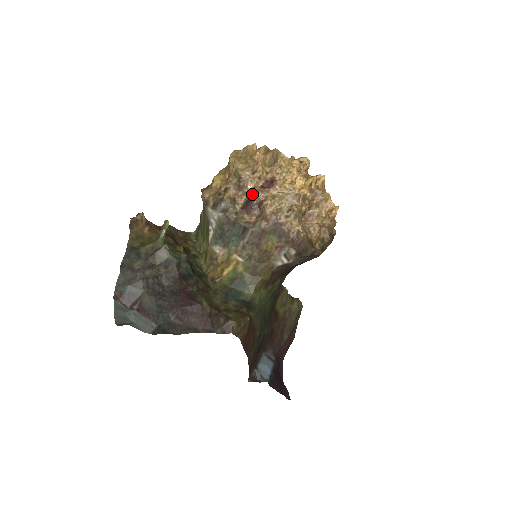
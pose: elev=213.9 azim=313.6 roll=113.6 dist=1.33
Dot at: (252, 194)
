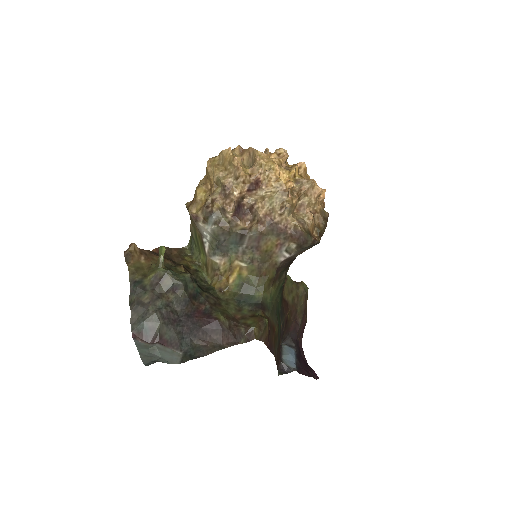
Dot at: (240, 200)
